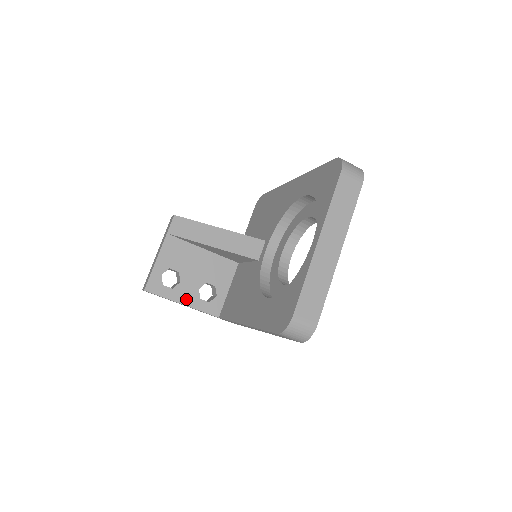
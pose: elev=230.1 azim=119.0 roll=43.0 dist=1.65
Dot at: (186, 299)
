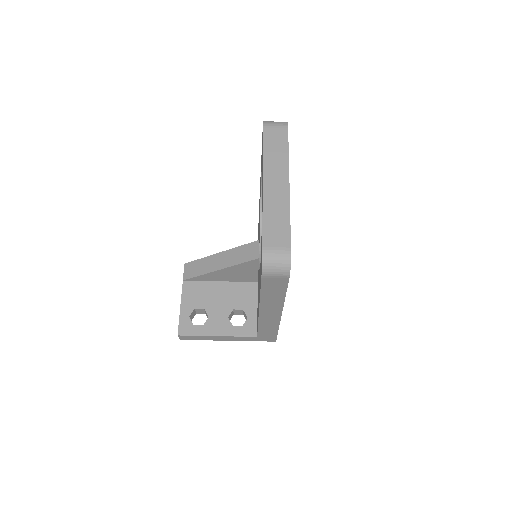
Dot at: (219, 330)
